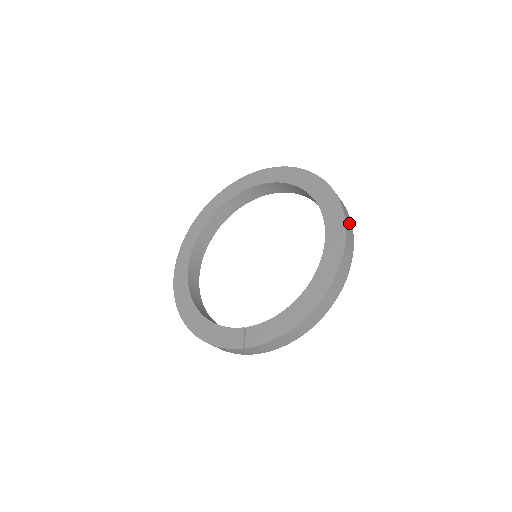
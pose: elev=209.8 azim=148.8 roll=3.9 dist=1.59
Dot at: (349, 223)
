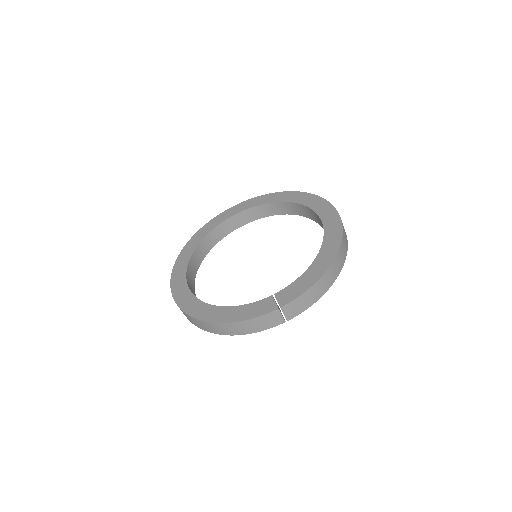
Dot at: occluded
